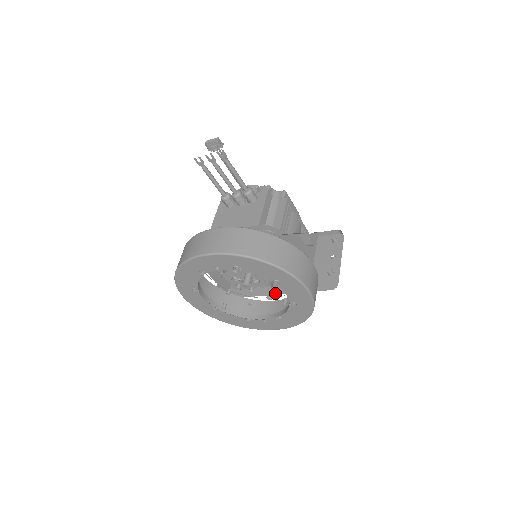
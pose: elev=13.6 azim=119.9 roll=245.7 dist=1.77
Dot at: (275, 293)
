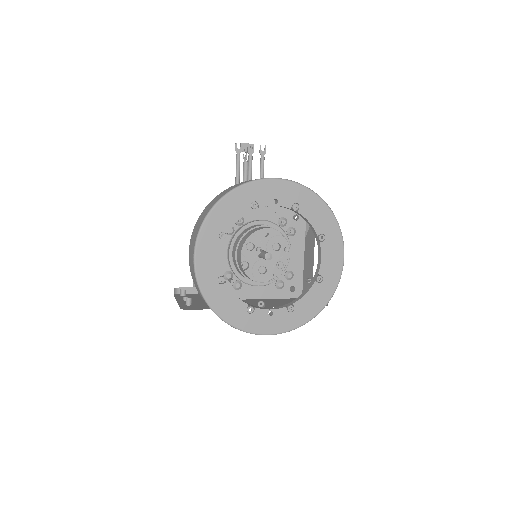
Dot at: occluded
